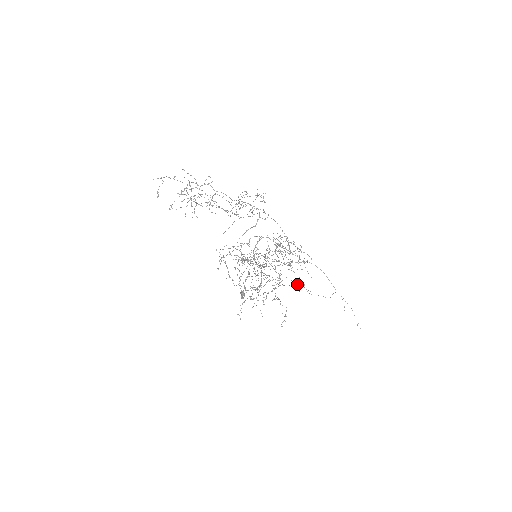
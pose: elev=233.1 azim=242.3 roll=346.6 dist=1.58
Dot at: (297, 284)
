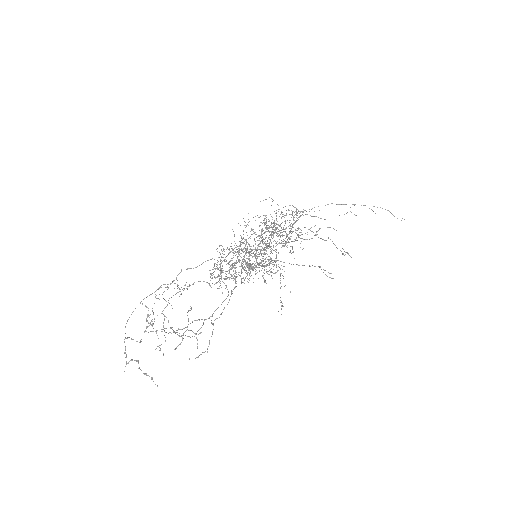
Dot at: (298, 217)
